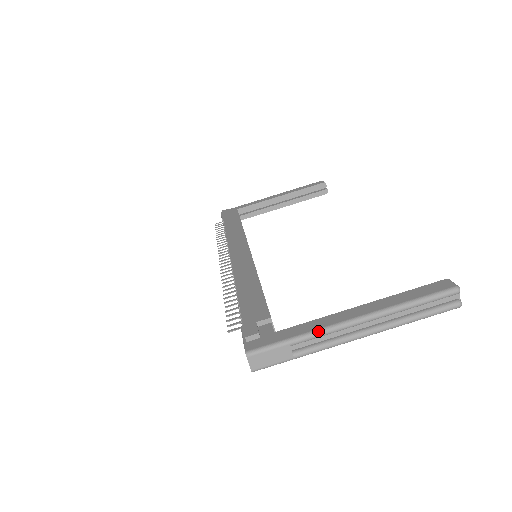
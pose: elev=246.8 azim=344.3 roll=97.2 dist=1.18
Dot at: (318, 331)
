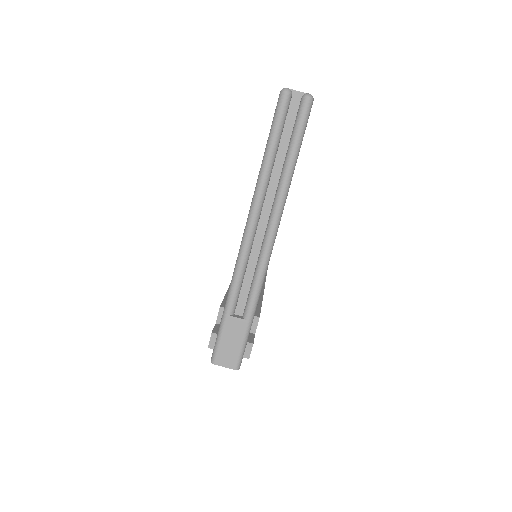
Dot at: (233, 278)
